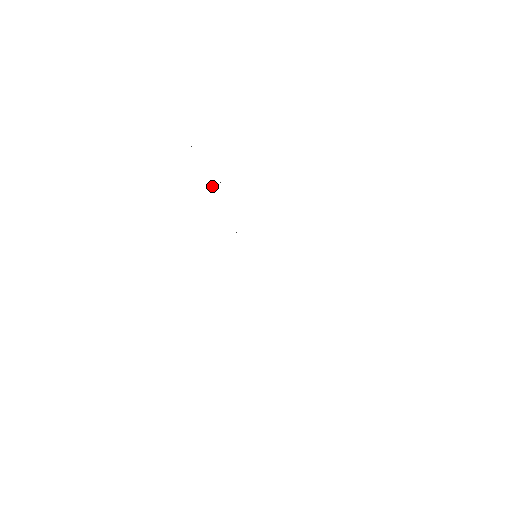
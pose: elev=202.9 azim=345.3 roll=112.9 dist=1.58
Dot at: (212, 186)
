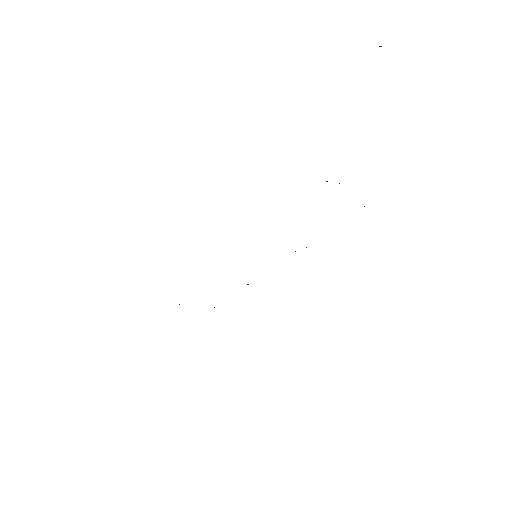
Dot at: (326, 181)
